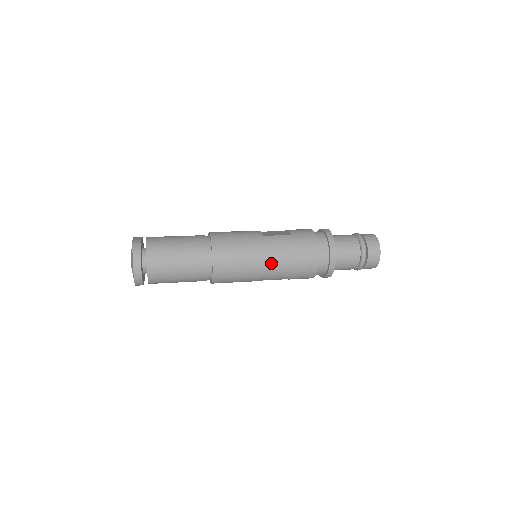
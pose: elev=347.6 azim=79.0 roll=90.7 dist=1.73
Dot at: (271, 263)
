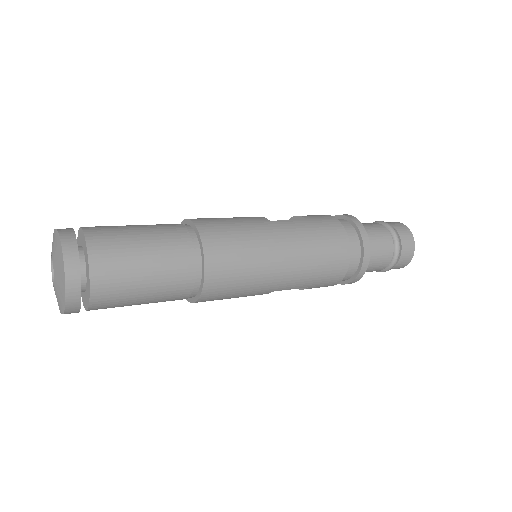
Dot at: (290, 260)
